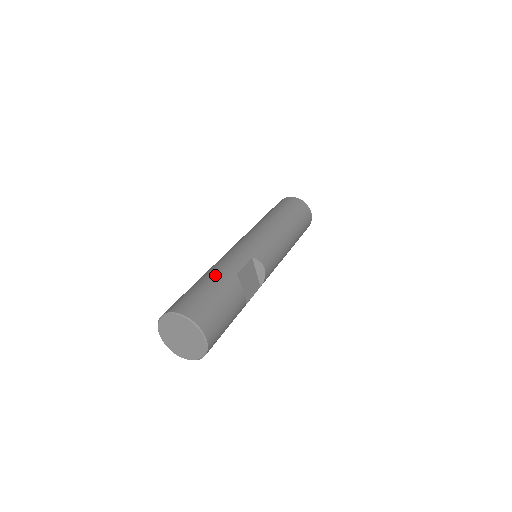
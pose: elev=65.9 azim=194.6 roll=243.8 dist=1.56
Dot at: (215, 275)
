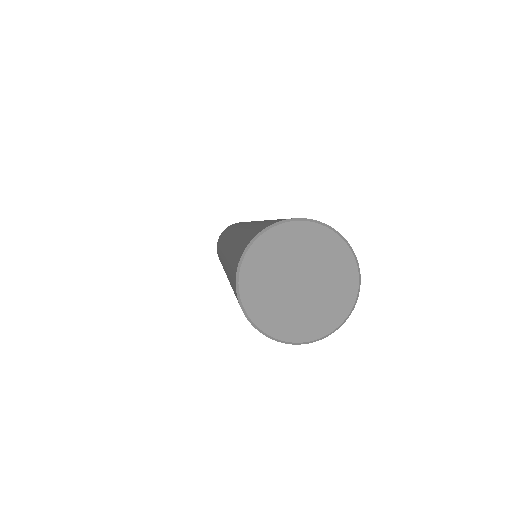
Dot at: occluded
